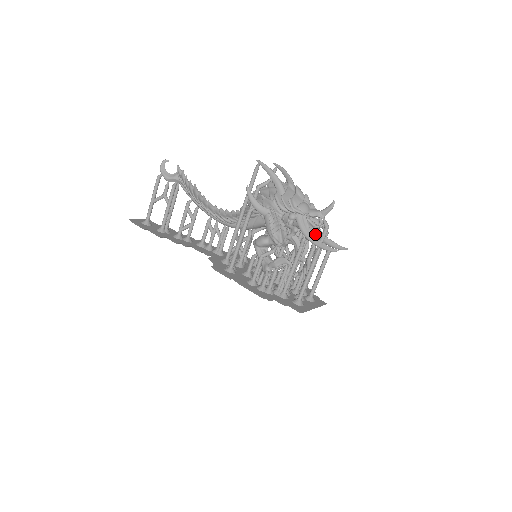
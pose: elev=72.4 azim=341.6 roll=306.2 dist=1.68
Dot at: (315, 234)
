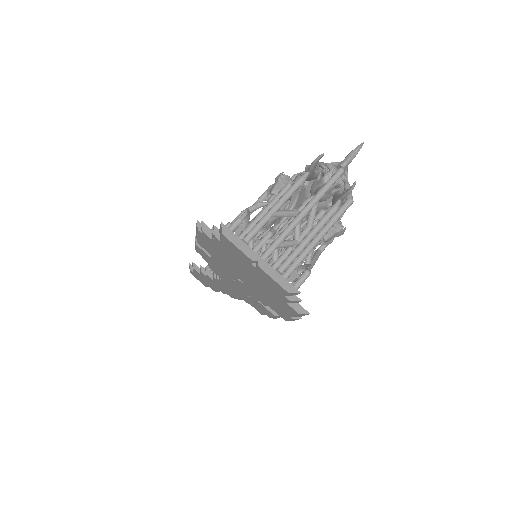
Dot at: occluded
